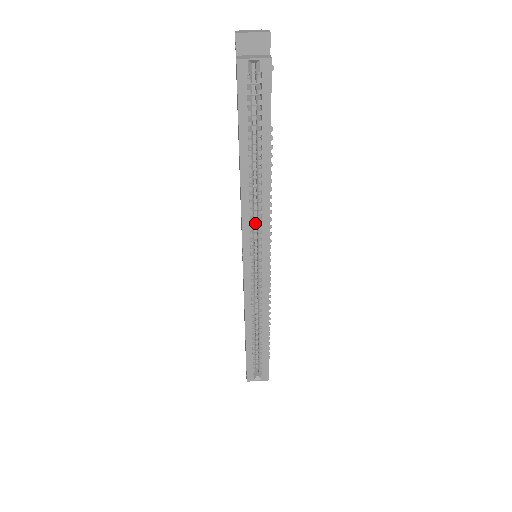
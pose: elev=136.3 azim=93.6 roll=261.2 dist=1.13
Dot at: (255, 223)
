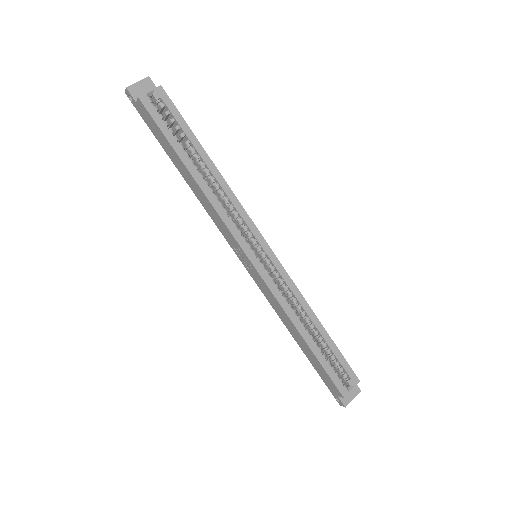
Dot at: occluded
